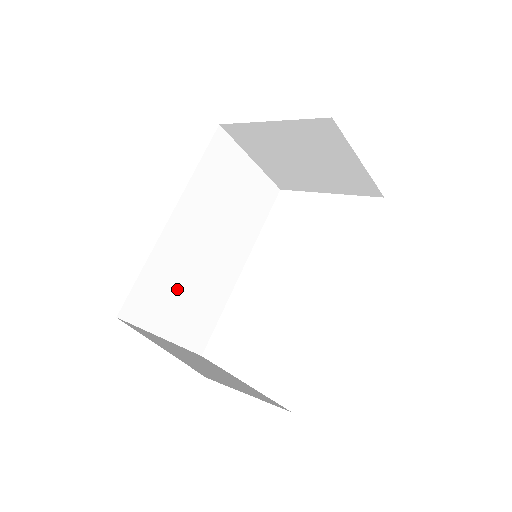
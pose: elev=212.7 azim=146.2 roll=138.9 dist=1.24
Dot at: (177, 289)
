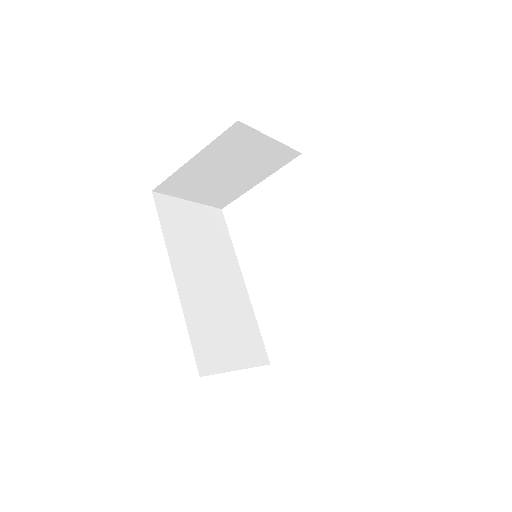
Dot at: (219, 327)
